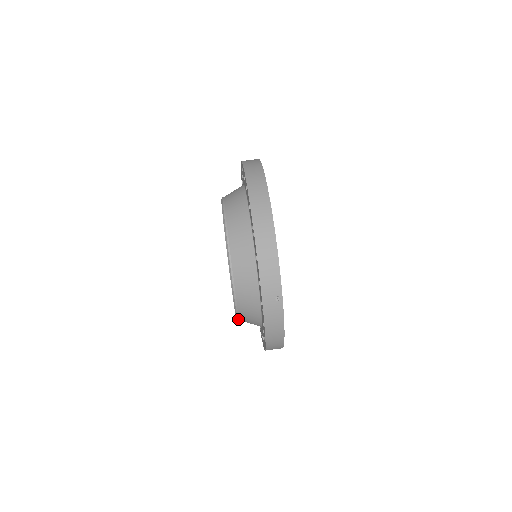
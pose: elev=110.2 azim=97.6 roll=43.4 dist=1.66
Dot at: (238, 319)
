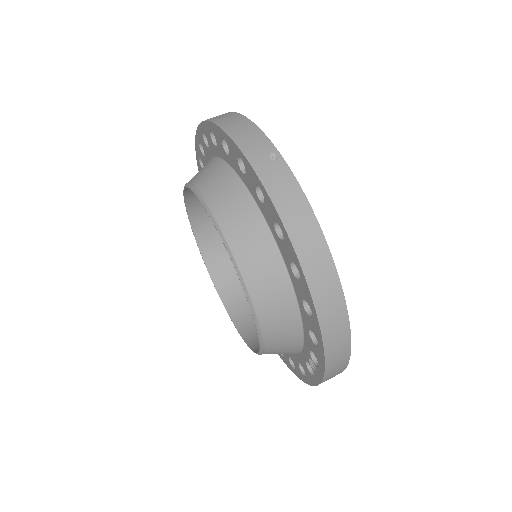
Dot at: (253, 305)
